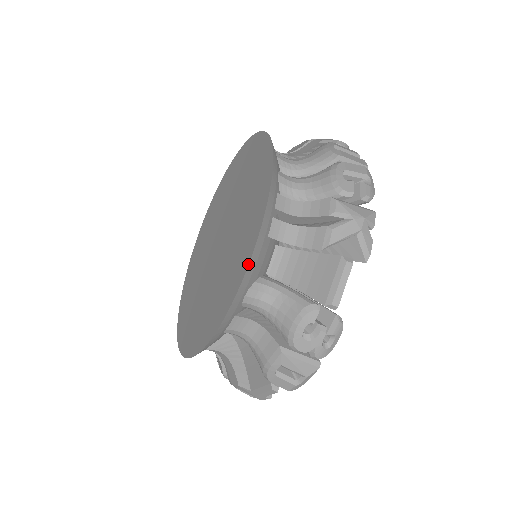
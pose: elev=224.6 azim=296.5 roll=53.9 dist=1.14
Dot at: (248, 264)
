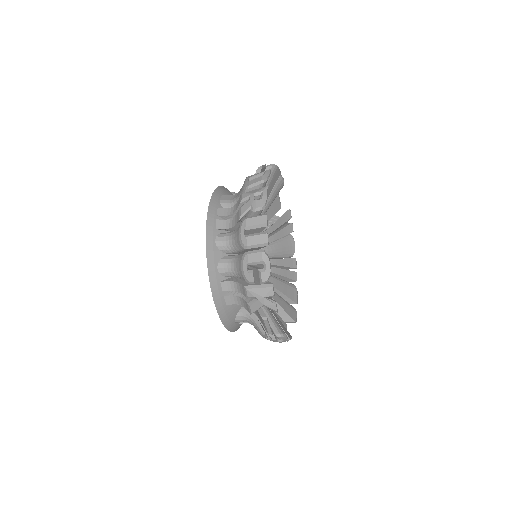
Dot at: (222, 323)
